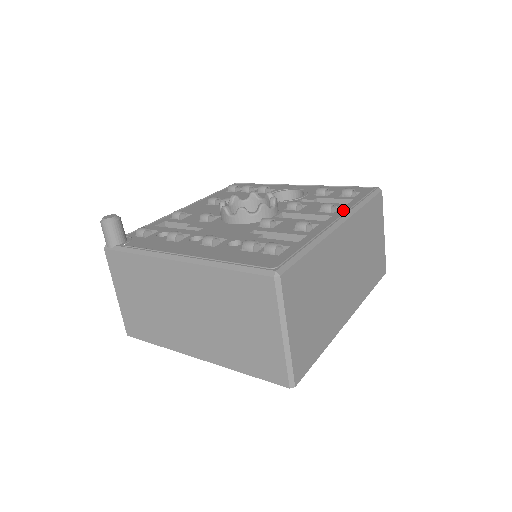
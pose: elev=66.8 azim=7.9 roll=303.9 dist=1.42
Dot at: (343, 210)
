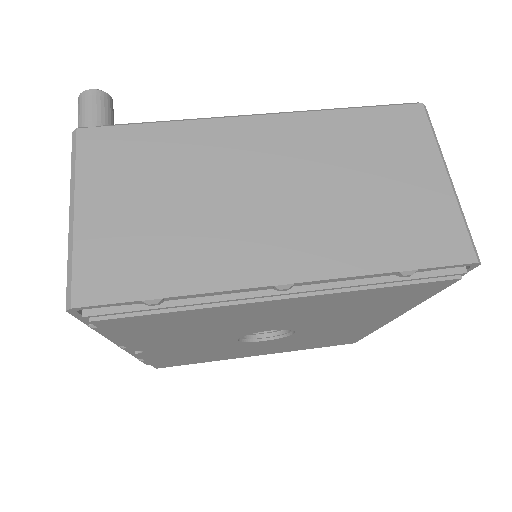
Dot at: occluded
